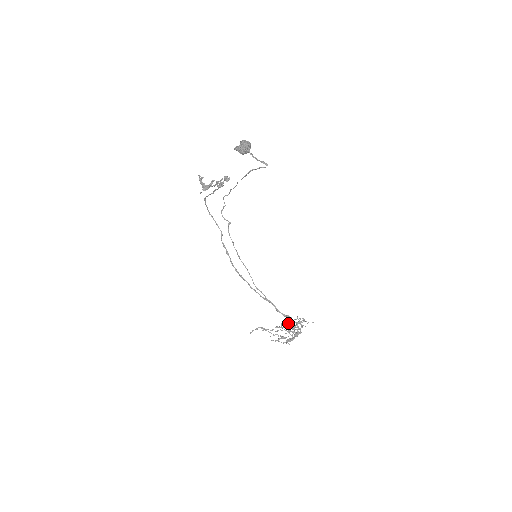
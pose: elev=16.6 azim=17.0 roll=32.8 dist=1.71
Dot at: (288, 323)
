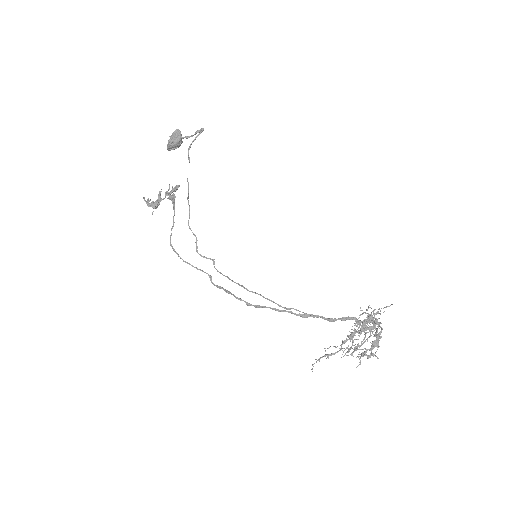
Dot at: occluded
